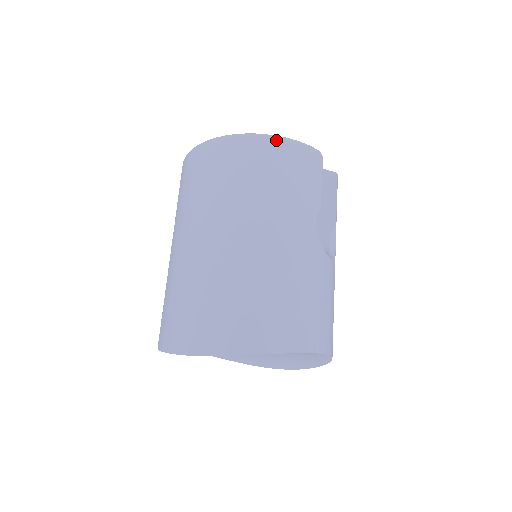
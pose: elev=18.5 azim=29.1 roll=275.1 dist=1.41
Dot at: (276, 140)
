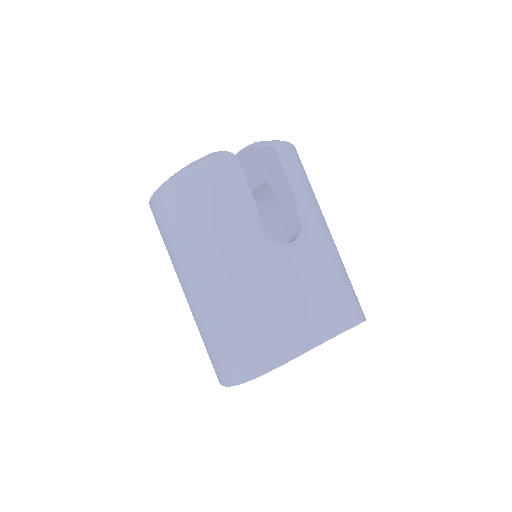
Dot at: (183, 178)
